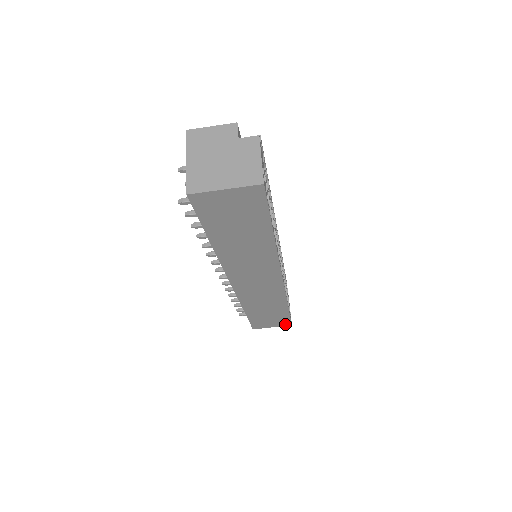
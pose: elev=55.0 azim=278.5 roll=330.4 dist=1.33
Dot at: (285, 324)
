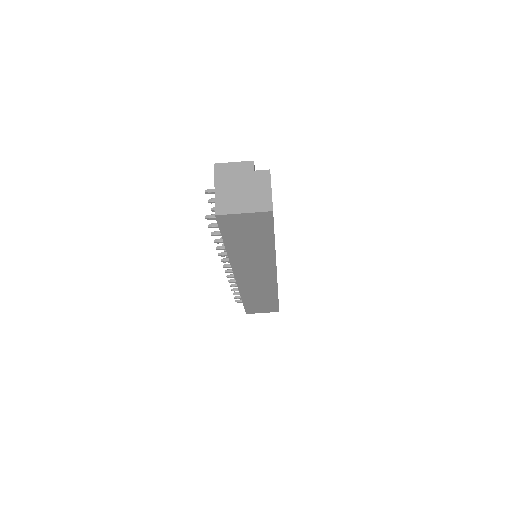
Dot at: (274, 311)
